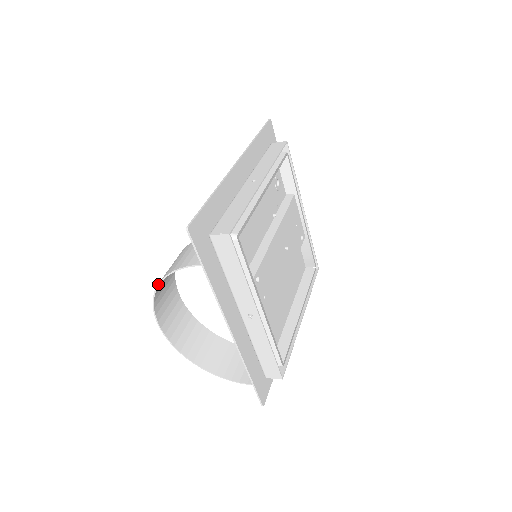
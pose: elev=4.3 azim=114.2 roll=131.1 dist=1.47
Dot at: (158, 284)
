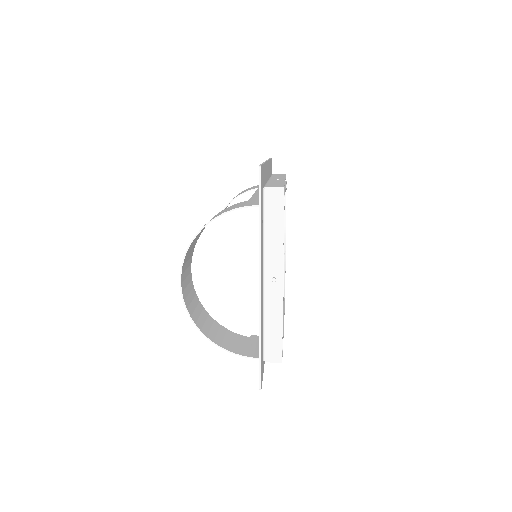
Dot at: (203, 227)
